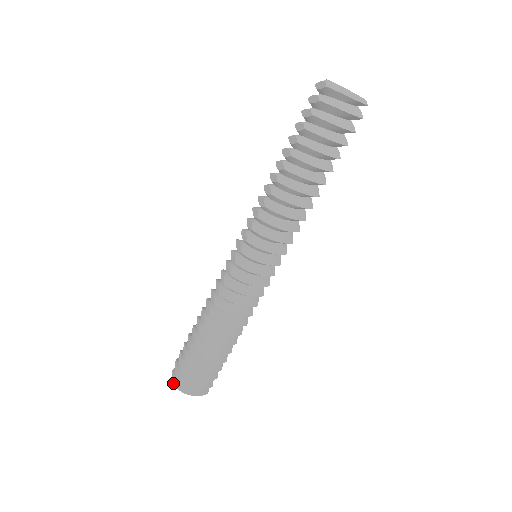
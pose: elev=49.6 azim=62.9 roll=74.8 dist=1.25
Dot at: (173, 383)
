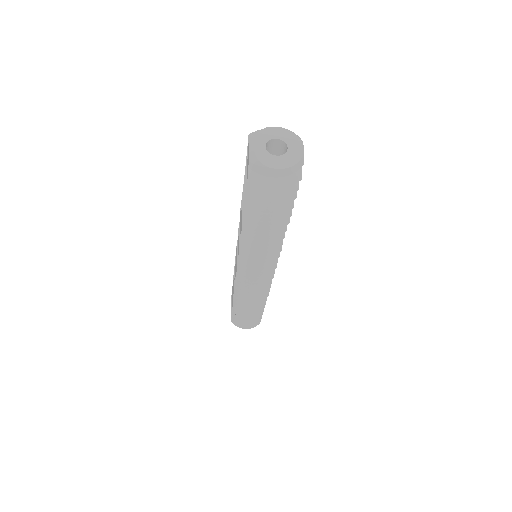
Dot at: occluded
